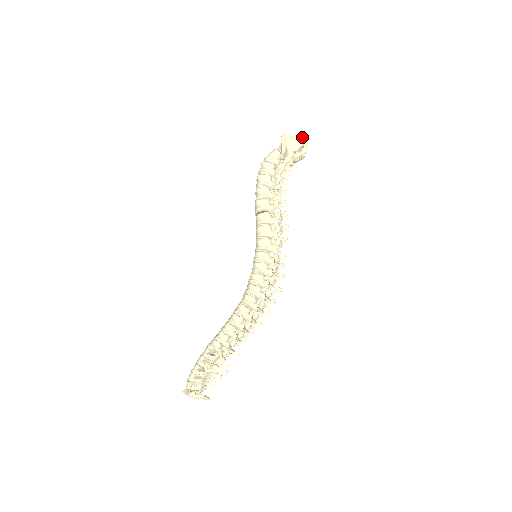
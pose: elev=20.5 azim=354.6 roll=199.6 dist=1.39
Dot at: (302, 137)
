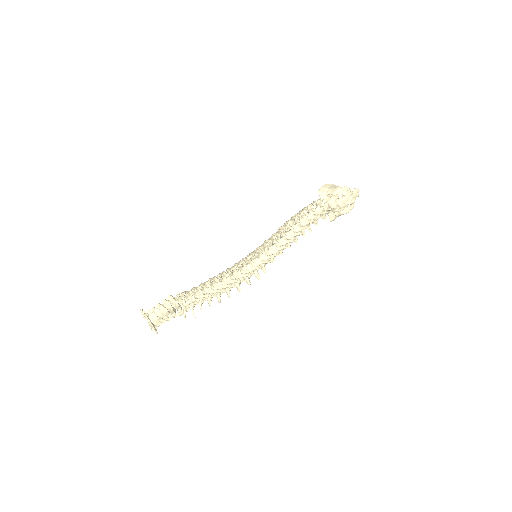
Dot at: (346, 187)
